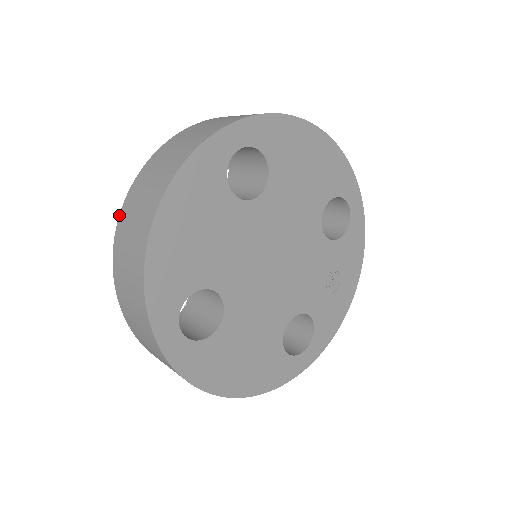
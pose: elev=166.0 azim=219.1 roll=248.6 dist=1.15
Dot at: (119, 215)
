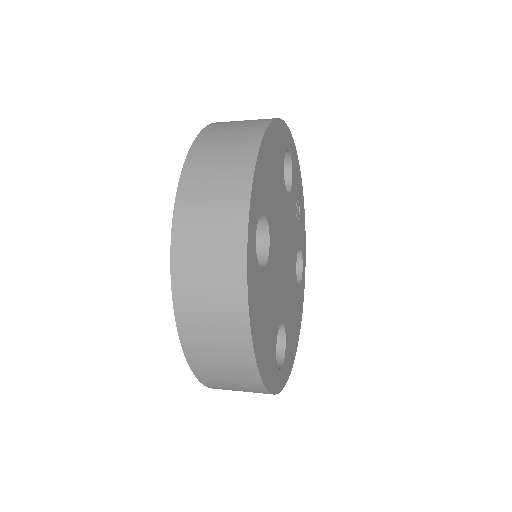
Dot at: (186, 358)
